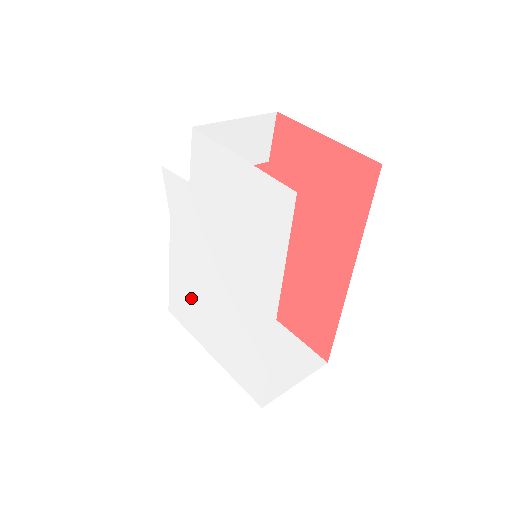
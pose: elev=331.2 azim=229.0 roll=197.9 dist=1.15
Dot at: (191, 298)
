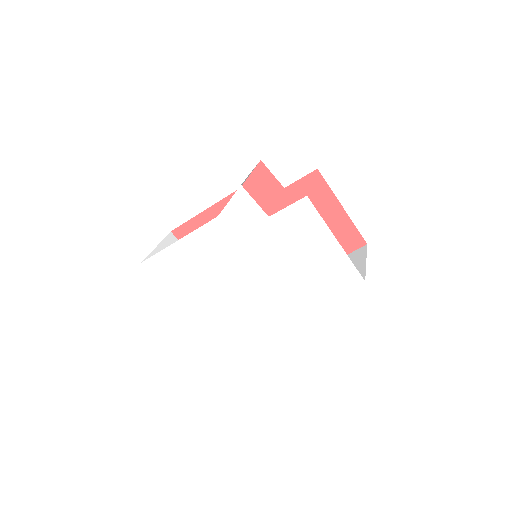
Dot at: (192, 271)
